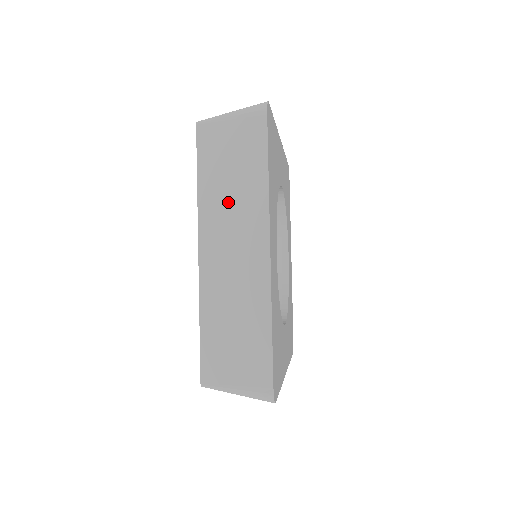
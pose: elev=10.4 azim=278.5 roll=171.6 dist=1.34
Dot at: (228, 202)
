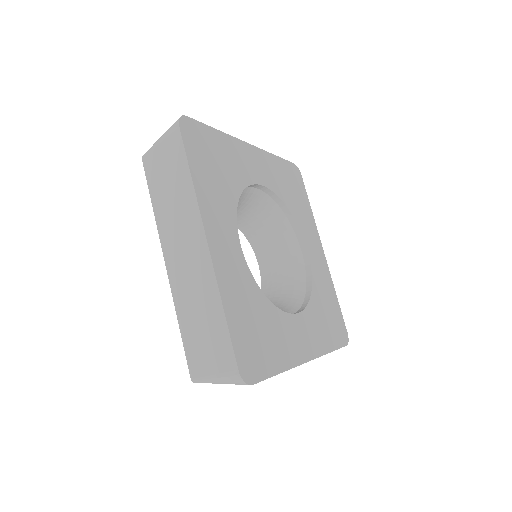
Dot at: (173, 212)
